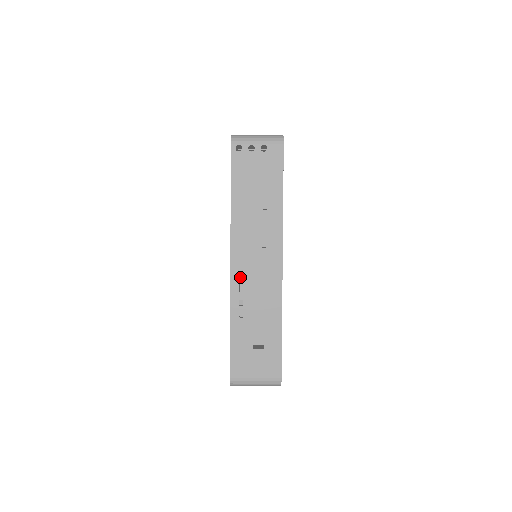
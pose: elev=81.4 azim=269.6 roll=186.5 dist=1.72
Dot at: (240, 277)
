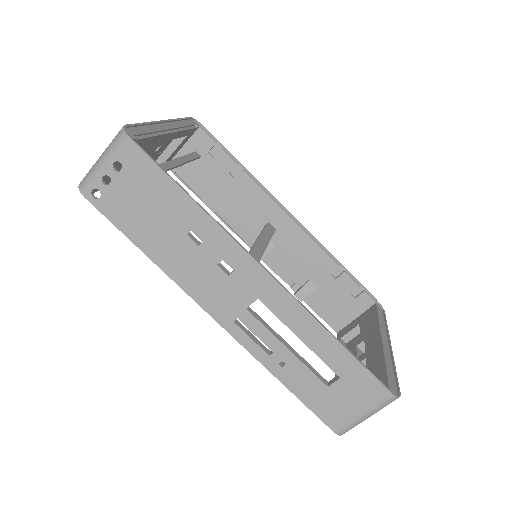
Dot at: (277, 268)
